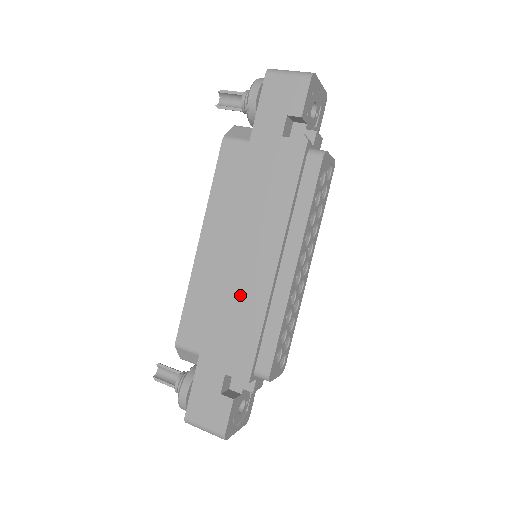
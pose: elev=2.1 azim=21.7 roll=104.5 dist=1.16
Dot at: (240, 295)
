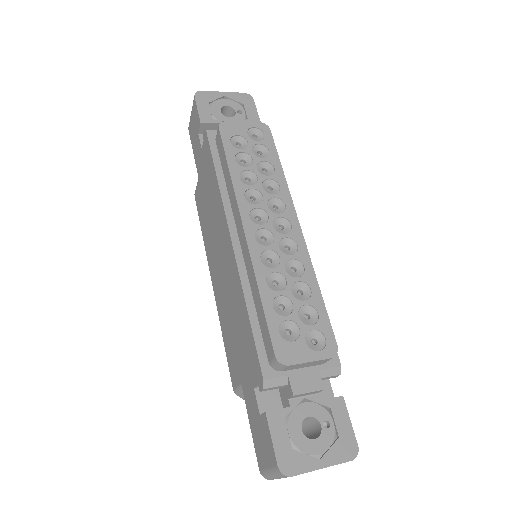
Dot at: (232, 295)
